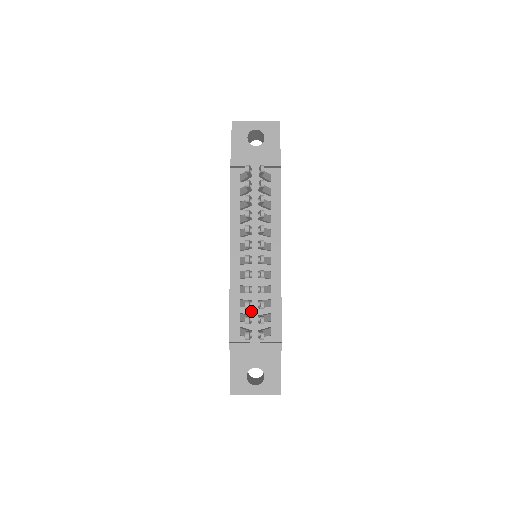
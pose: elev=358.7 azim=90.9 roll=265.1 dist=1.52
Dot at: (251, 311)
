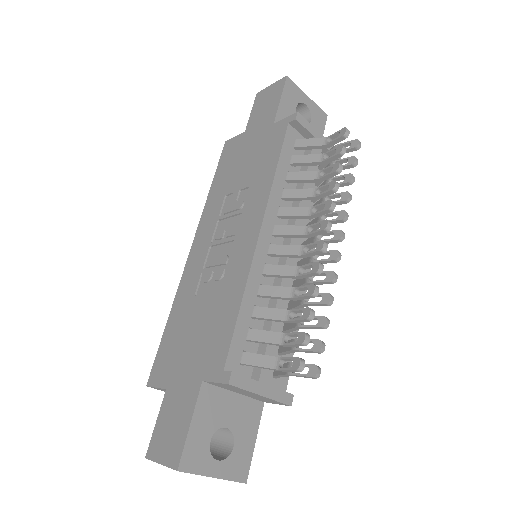
Dot at: (272, 329)
